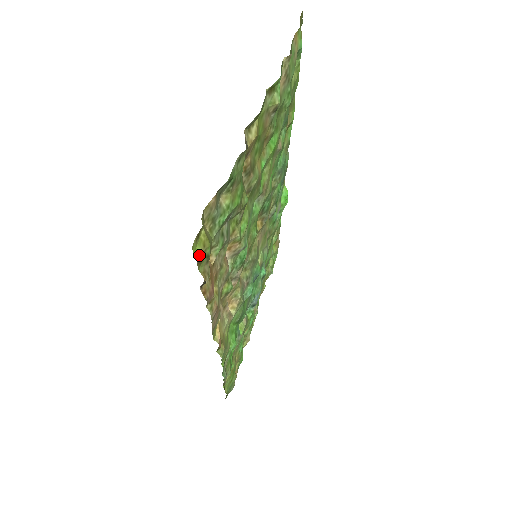
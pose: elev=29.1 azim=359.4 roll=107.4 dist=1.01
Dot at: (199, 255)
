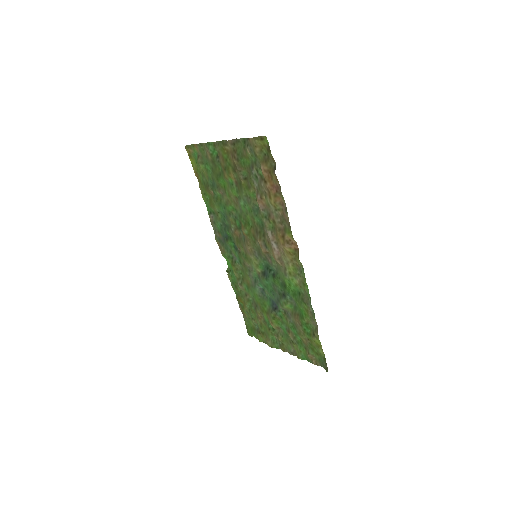
Dot at: (268, 145)
